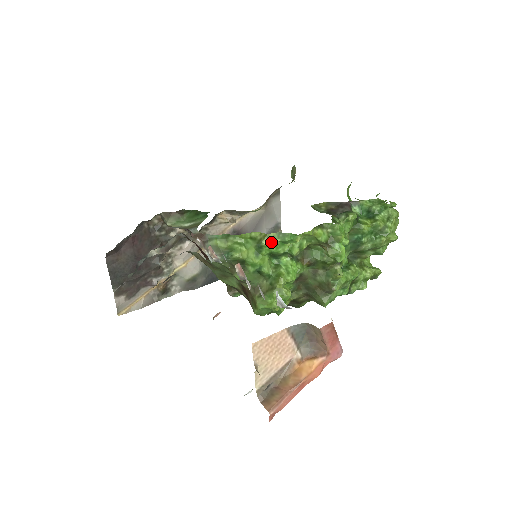
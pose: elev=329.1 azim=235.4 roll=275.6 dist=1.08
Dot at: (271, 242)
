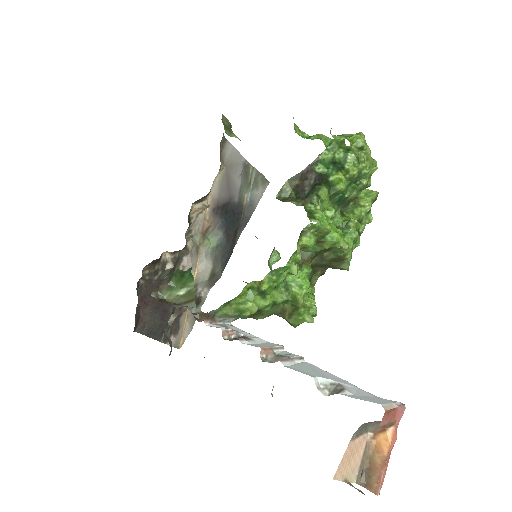
Dot at: (269, 284)
